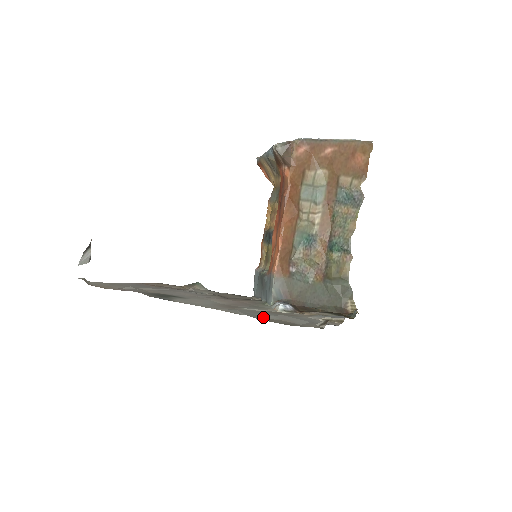
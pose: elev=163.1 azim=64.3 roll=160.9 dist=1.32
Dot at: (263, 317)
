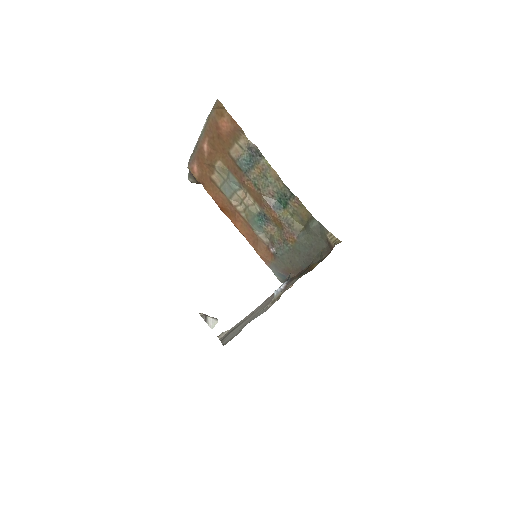
Dot at: occluded
